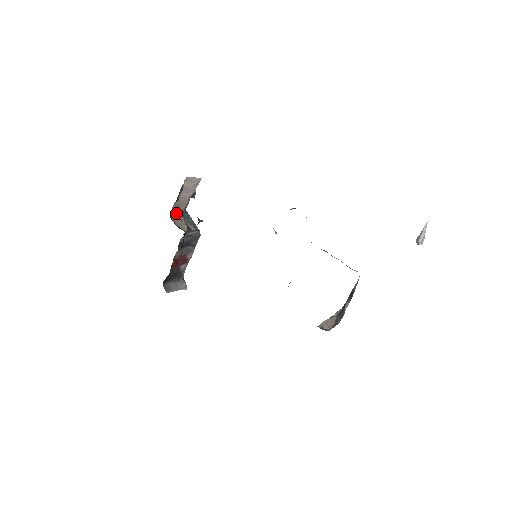
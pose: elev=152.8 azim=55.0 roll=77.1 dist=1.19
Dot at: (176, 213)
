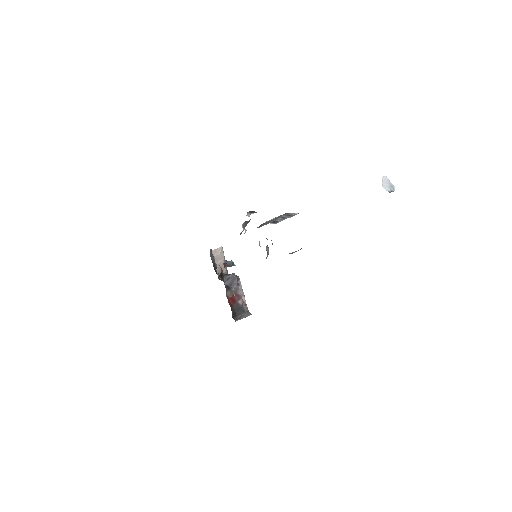
Dot at: occluded
